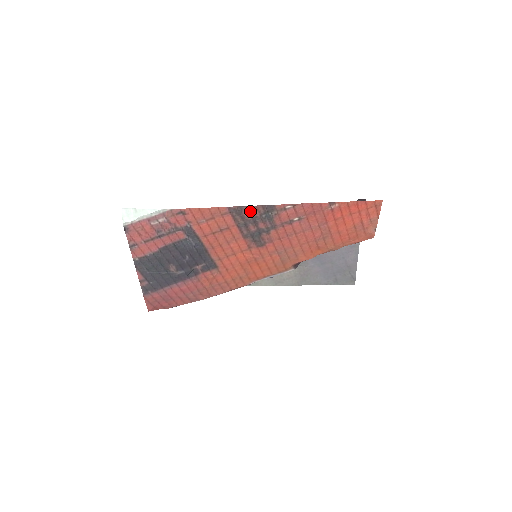
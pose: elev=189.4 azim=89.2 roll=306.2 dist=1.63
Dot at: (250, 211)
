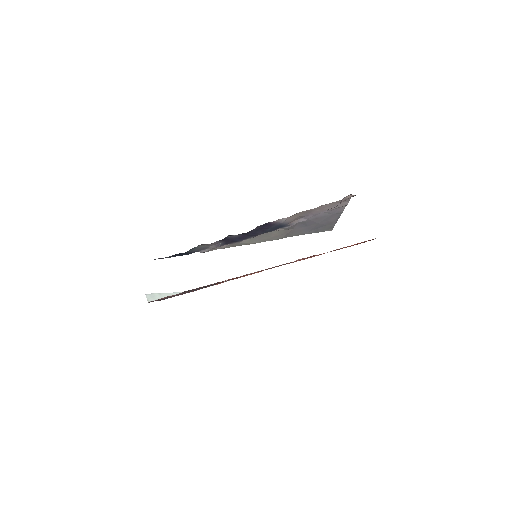
Dot at: occluded
